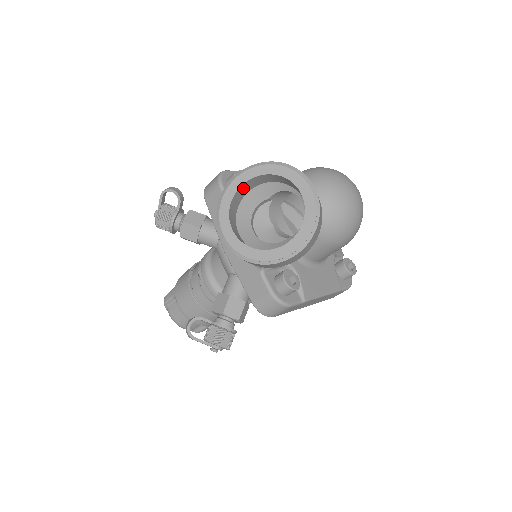
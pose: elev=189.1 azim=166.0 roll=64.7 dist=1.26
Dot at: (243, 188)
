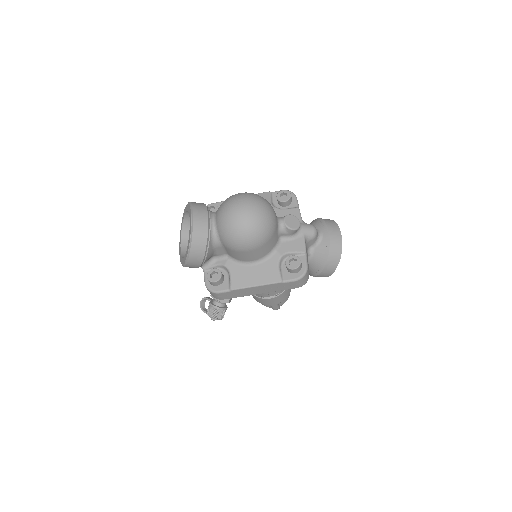
Dot at: (188, 219)
